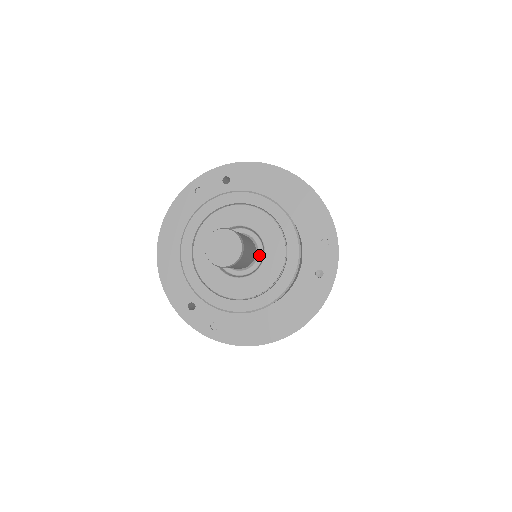
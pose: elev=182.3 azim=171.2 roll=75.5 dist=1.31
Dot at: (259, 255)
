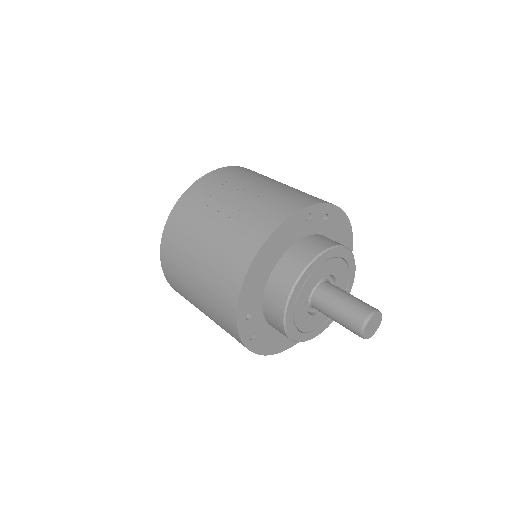
Dot at: occluded
